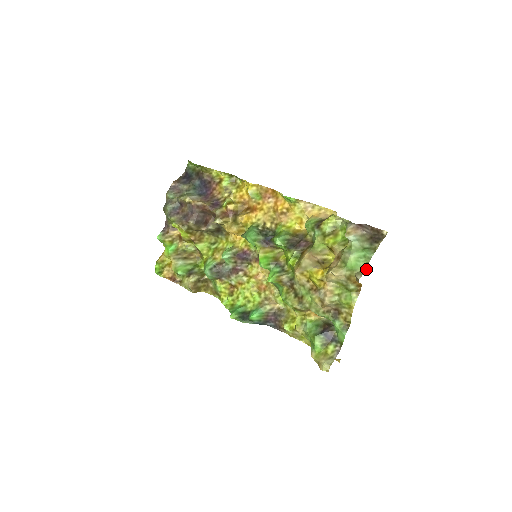
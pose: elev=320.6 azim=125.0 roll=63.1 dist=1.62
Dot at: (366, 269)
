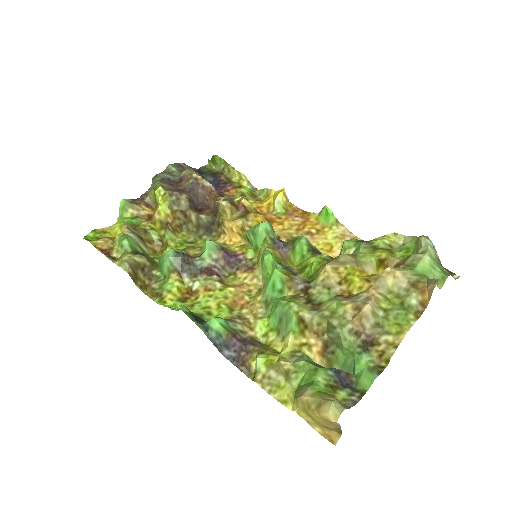
Dot at: (439, 286)
